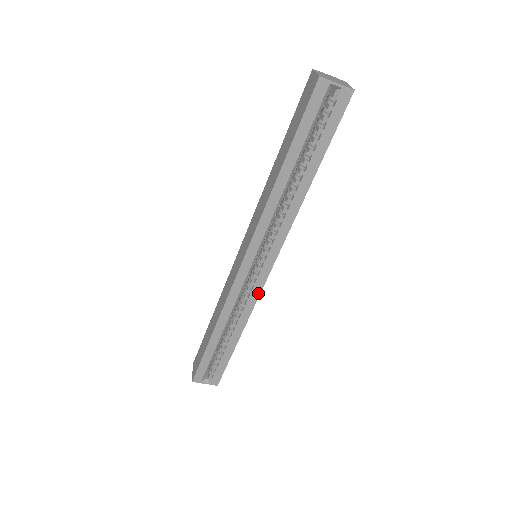
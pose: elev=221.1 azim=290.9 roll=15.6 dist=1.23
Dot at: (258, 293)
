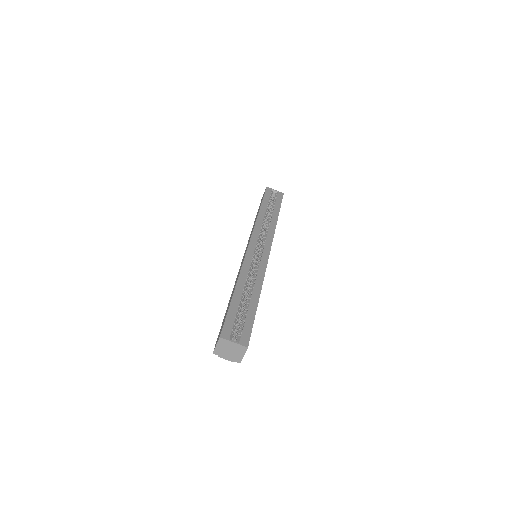
Dot at: (265, 265)
